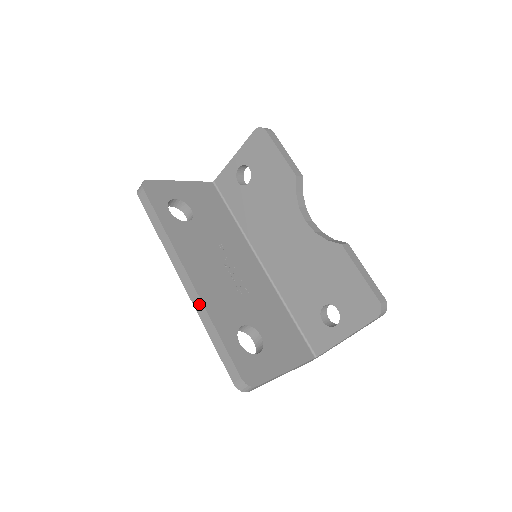
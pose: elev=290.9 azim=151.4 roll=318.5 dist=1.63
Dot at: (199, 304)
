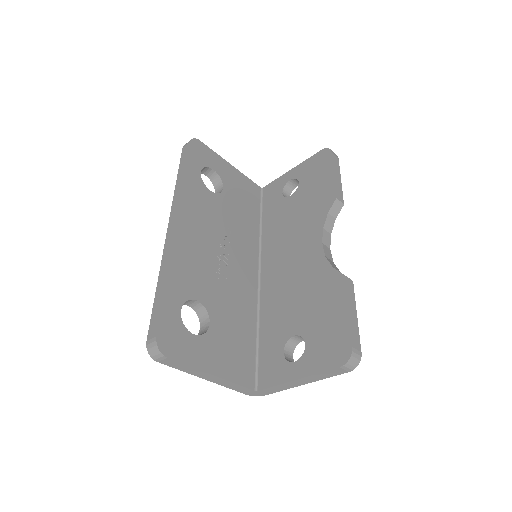
Dot at: (168, 252)
